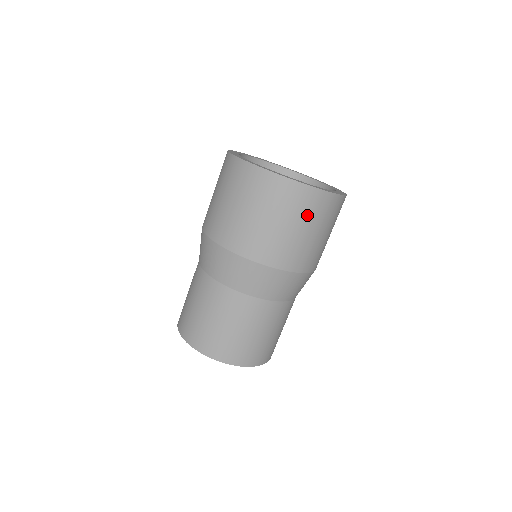
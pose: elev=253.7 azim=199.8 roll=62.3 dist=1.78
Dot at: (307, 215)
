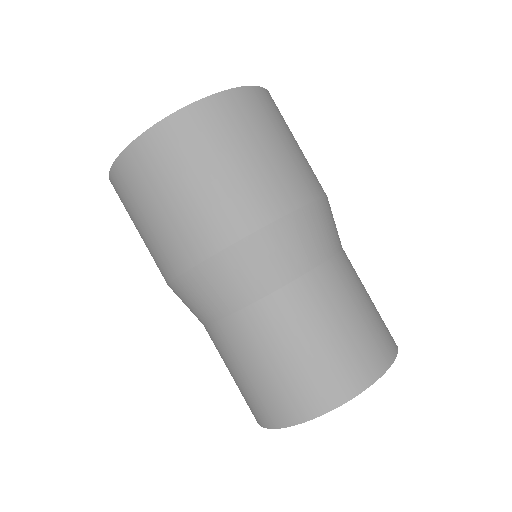
Dot at: (249, 128)
